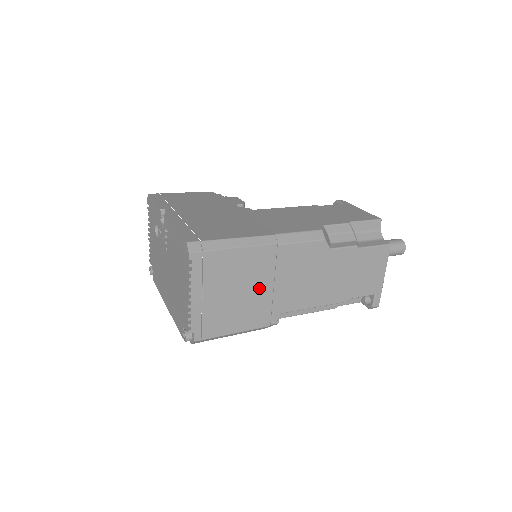
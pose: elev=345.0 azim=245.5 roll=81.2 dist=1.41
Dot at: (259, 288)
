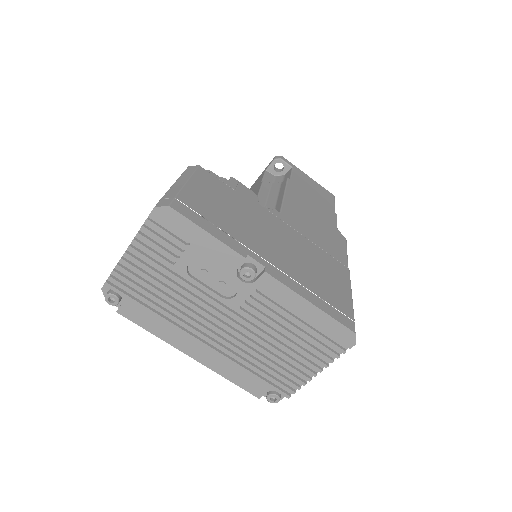
Dot at: occluded
